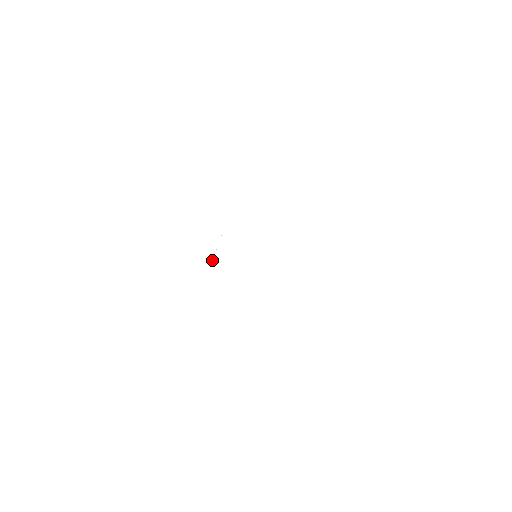
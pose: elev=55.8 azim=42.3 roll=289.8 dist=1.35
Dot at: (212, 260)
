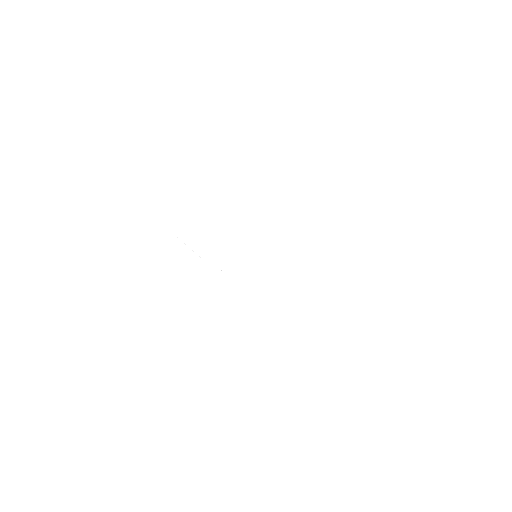
Dot at: occluded
